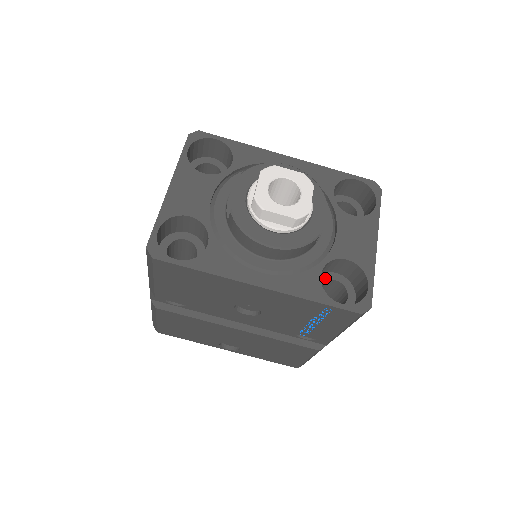
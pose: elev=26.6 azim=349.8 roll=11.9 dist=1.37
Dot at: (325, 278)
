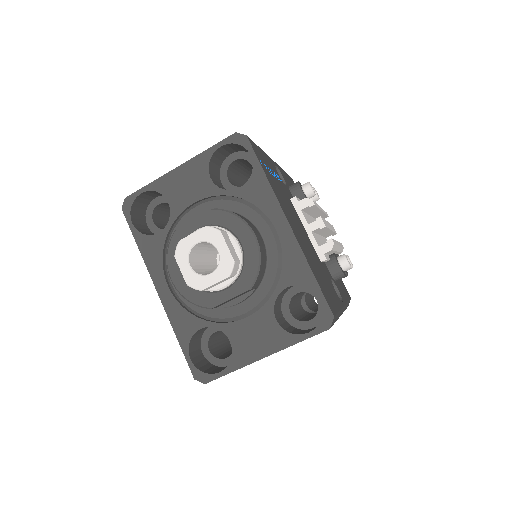
Dot at: occluded
